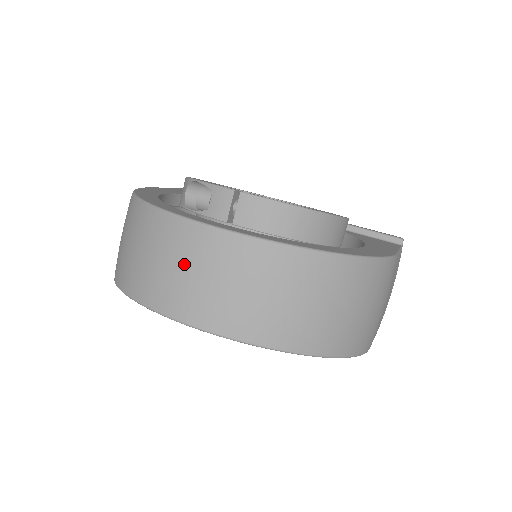
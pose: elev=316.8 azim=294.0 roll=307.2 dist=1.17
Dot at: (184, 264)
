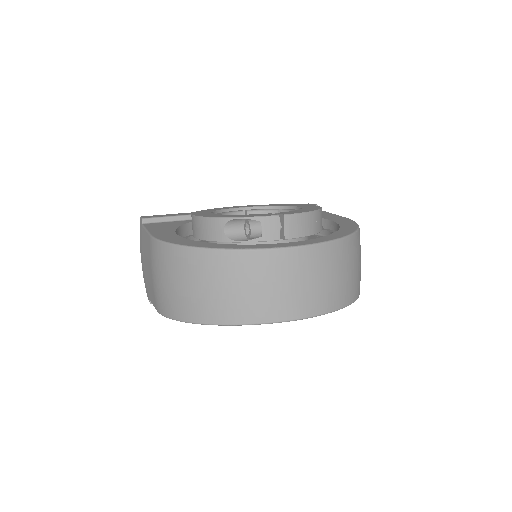
Dot at: (287, 280)
